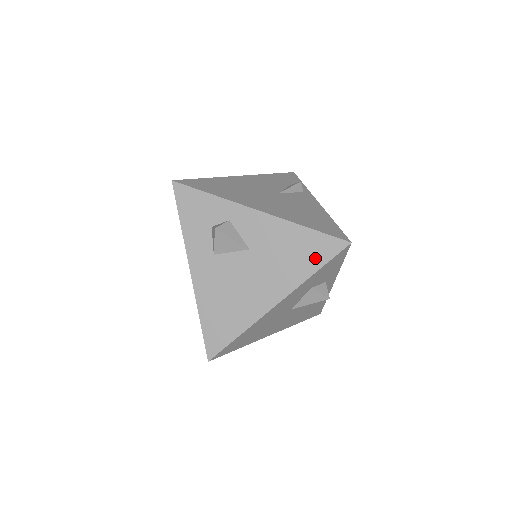
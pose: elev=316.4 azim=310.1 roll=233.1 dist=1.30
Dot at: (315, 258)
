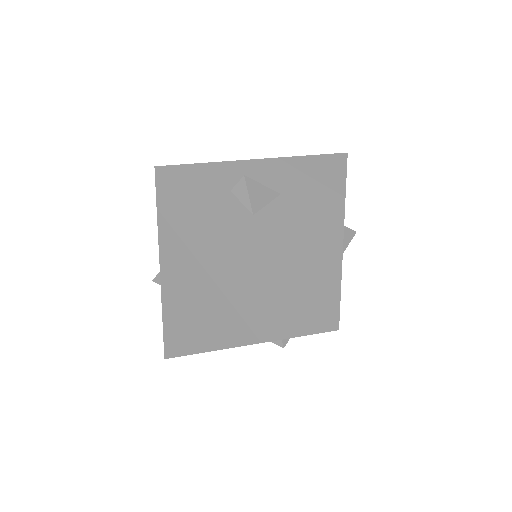
Dot at: (335, 175)
